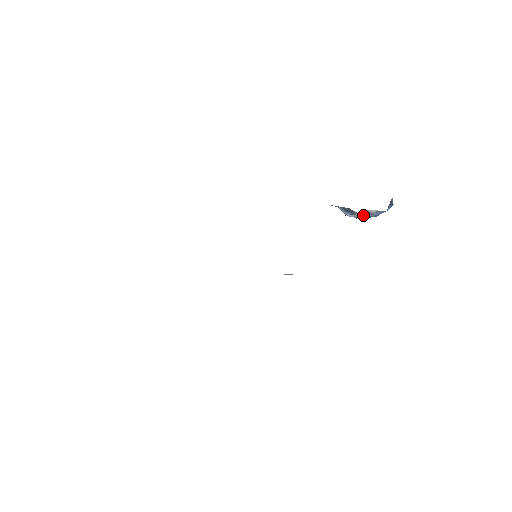
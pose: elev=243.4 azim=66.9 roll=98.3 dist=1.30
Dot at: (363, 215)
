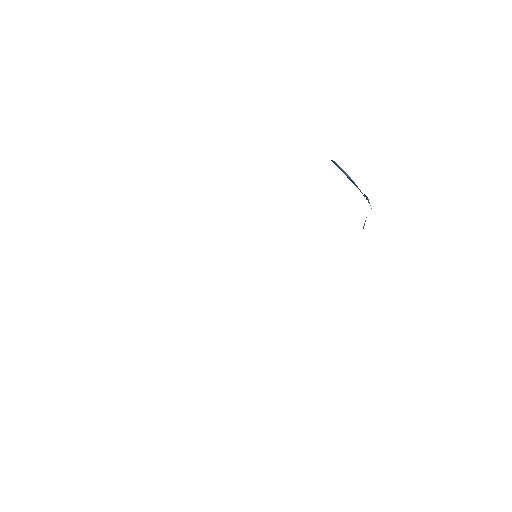
Dot at: occluded
